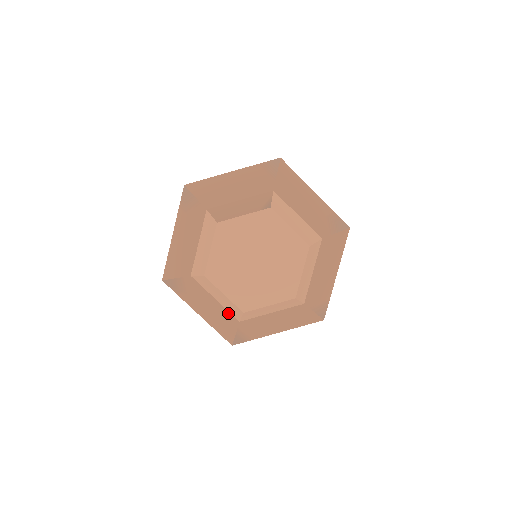
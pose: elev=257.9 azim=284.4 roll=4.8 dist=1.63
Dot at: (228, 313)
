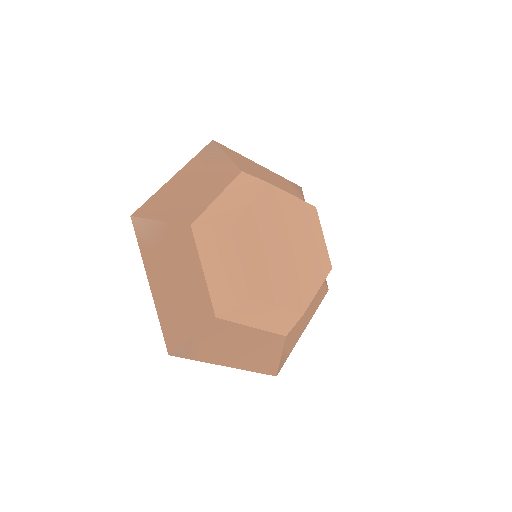
Dot at: (207, 299)
